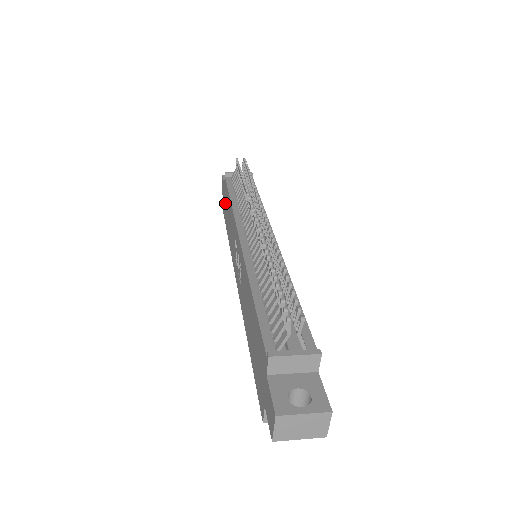
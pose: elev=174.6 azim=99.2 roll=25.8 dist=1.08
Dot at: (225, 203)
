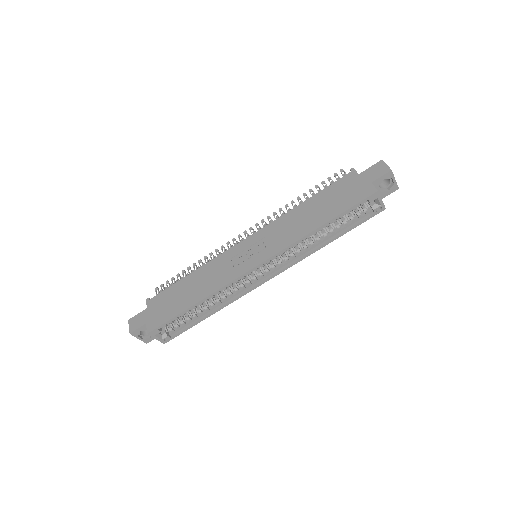
Dot at: (162, 308)
